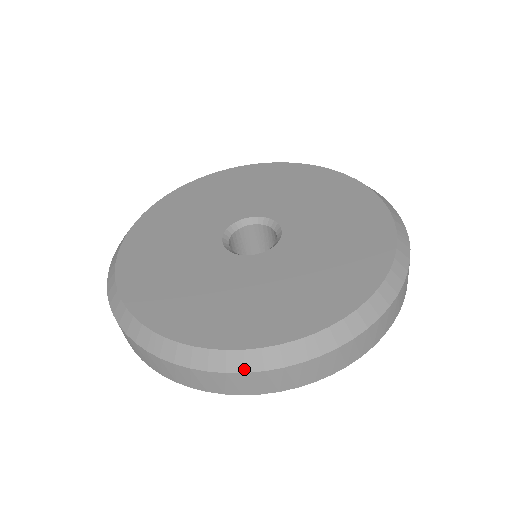
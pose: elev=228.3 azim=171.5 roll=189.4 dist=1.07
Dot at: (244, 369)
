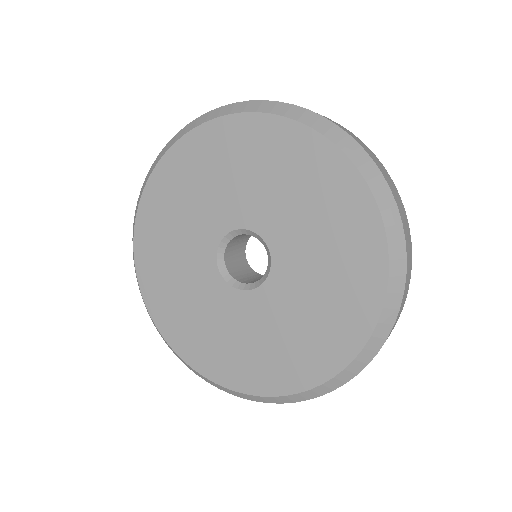
Dot at: (366, 364)
